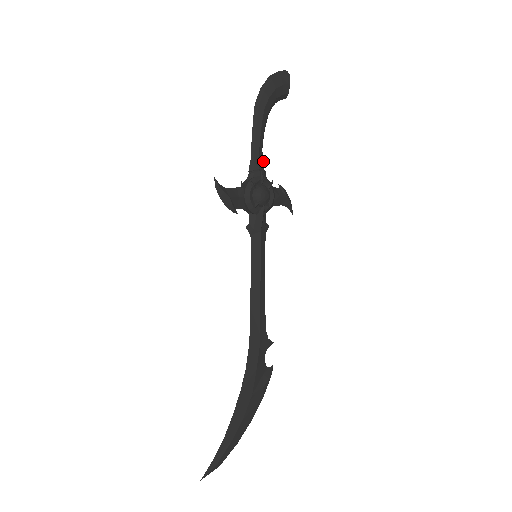
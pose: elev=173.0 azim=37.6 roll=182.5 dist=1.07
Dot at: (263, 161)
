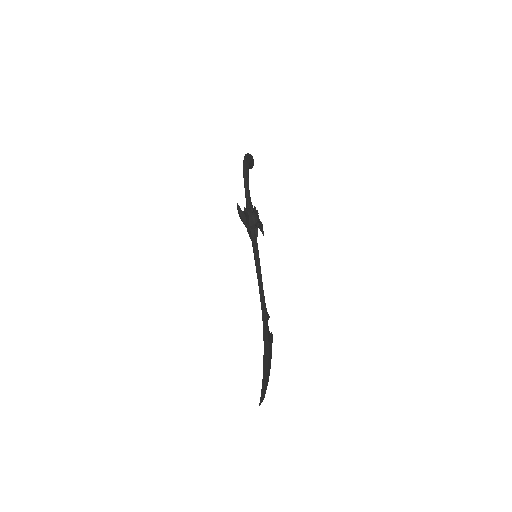
Dot at: occluded
